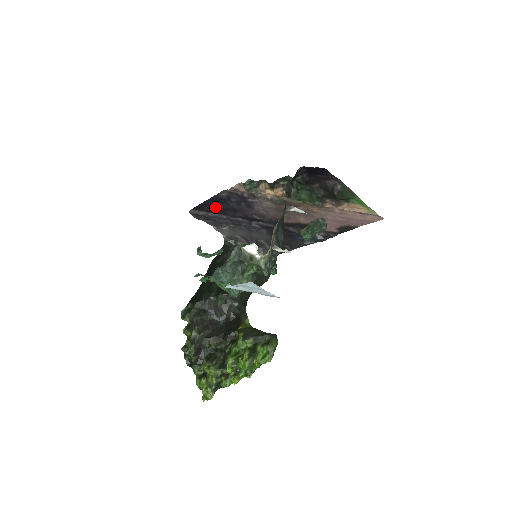
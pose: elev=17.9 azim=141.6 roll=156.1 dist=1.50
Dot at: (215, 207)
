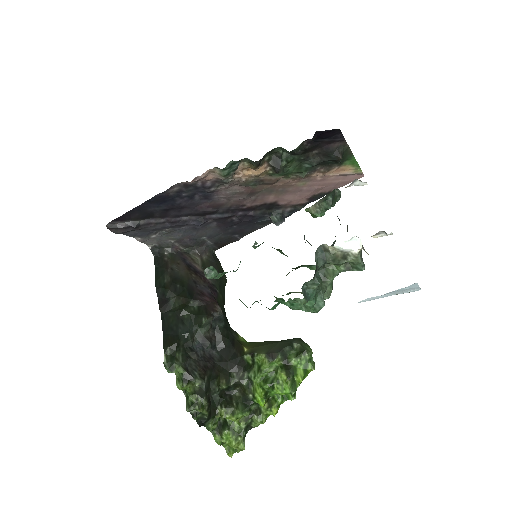
Dot at: (151, 210)
